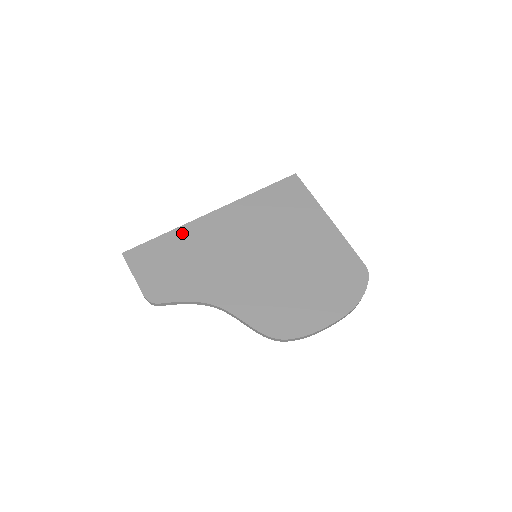
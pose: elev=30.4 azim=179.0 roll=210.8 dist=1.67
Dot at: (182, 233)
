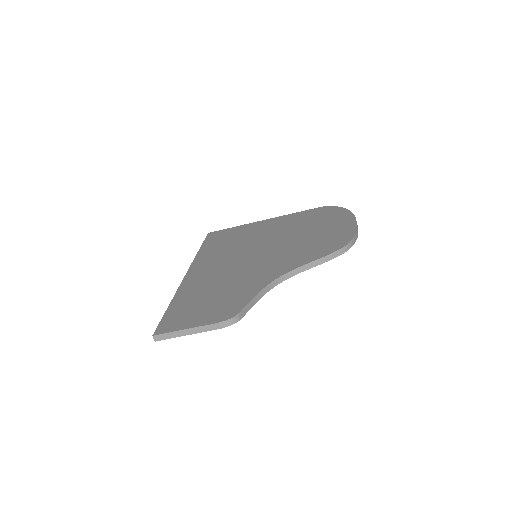
Dot at: (183, 292)
